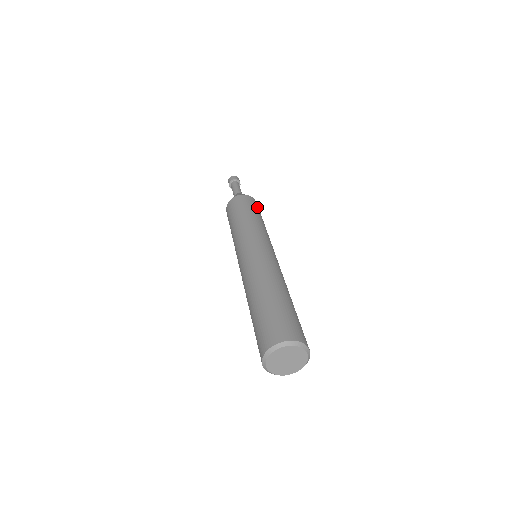
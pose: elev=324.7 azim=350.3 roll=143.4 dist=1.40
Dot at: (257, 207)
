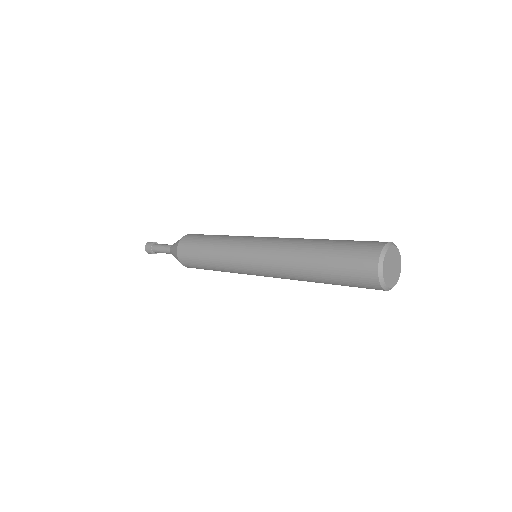
Dot at: occluded
